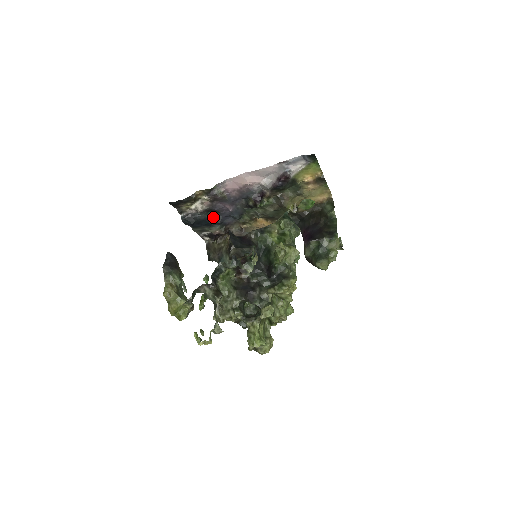
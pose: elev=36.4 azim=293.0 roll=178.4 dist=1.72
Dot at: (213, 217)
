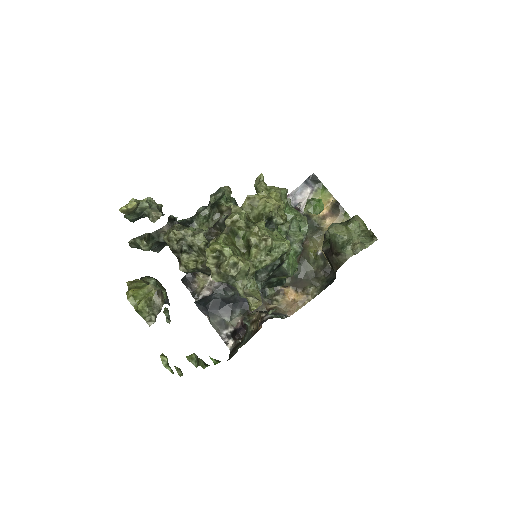
Dot at: (232, 298)
